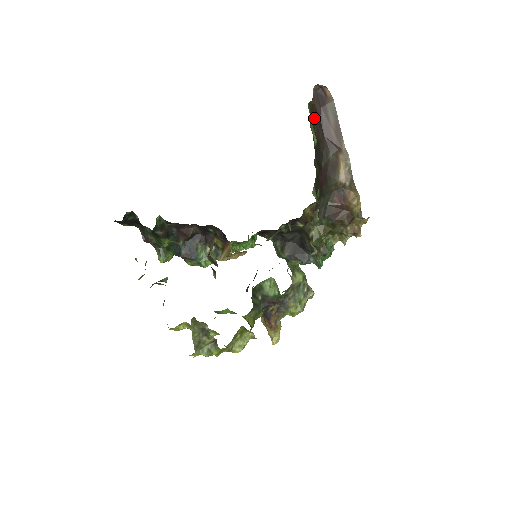
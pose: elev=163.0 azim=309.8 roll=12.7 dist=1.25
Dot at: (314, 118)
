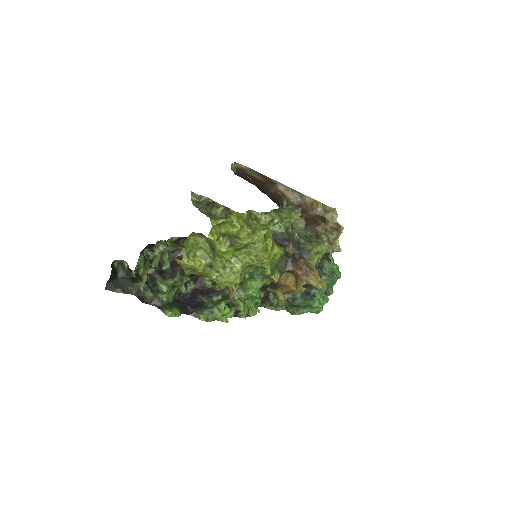
Dot at: occluded
